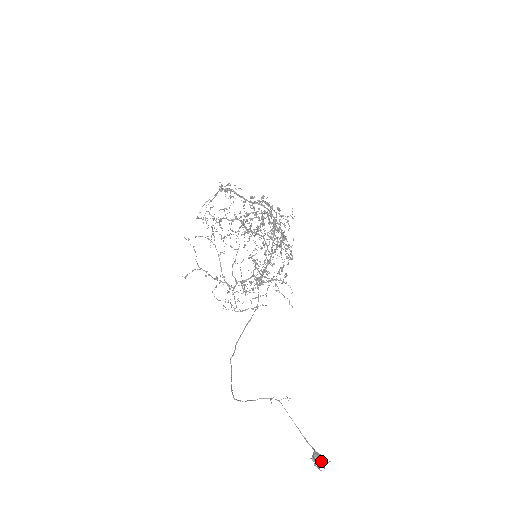
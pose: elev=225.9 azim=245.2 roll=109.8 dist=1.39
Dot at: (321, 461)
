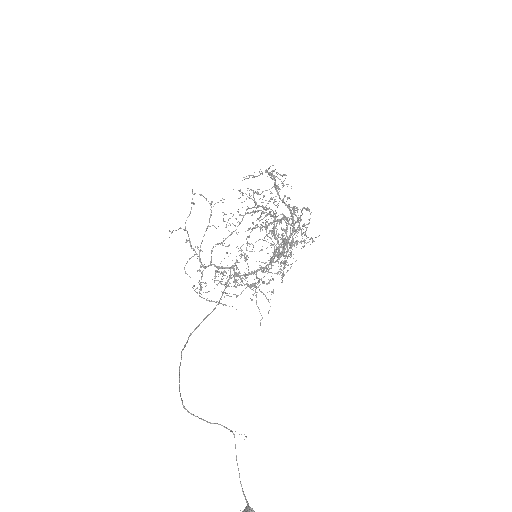
Dot at: out of frame
